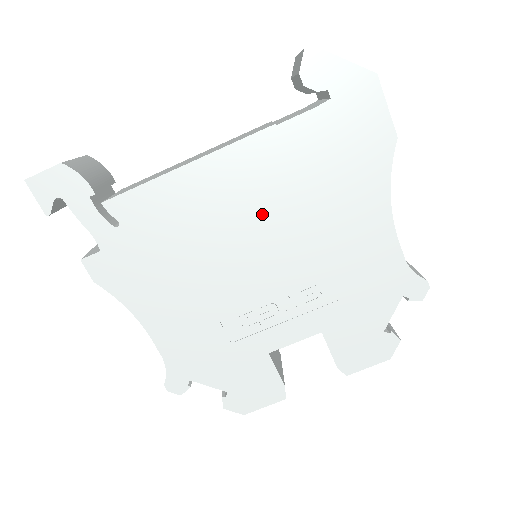
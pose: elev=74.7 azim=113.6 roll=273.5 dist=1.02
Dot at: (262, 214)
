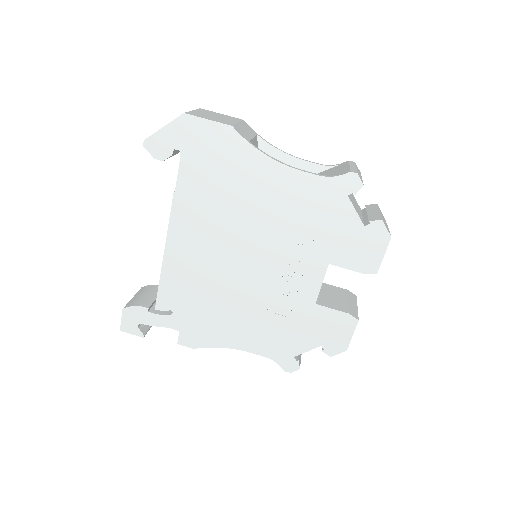
Dot at: (221, 239)
